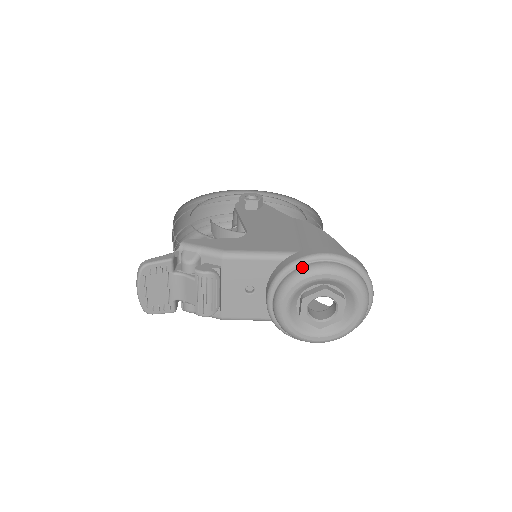
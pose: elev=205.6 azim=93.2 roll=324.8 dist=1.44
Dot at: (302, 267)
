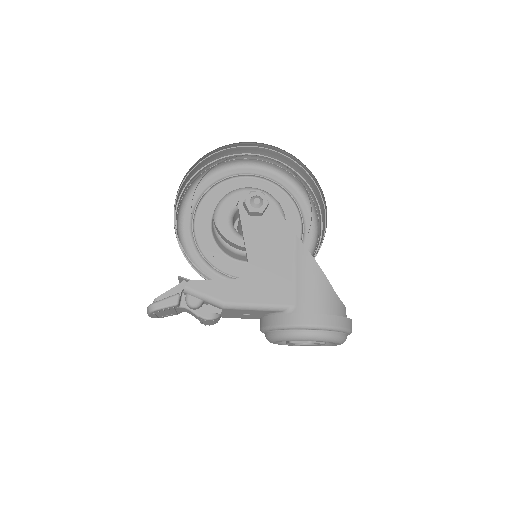
Dot at: (293, 332)
